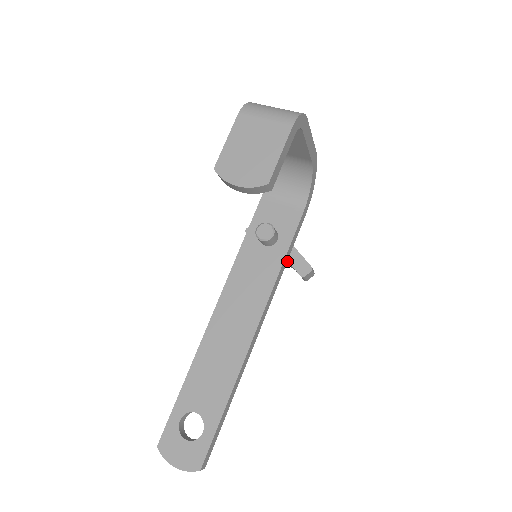
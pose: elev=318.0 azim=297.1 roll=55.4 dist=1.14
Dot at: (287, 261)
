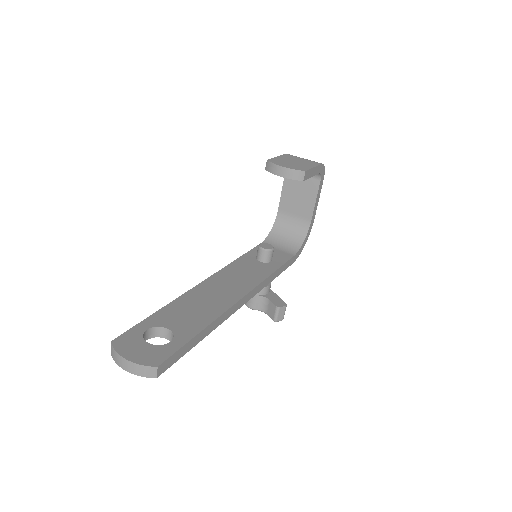
Dot at: (266, 296)
